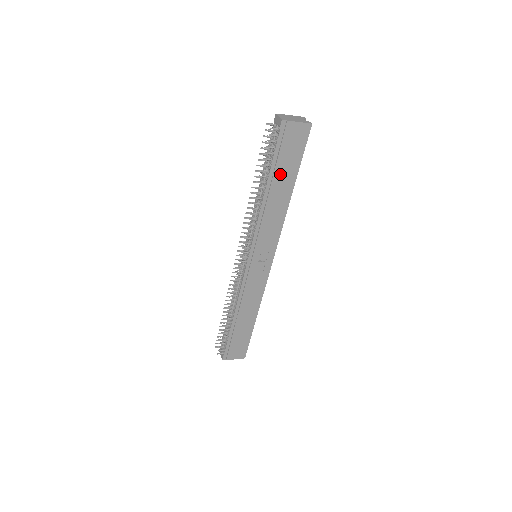
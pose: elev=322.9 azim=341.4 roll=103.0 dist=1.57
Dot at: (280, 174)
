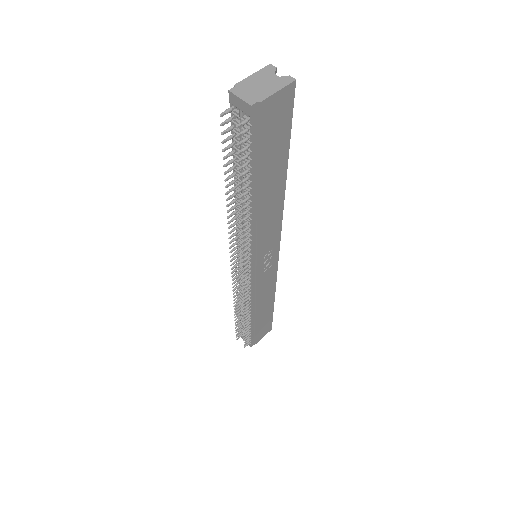
Dot at: (266, 171)
